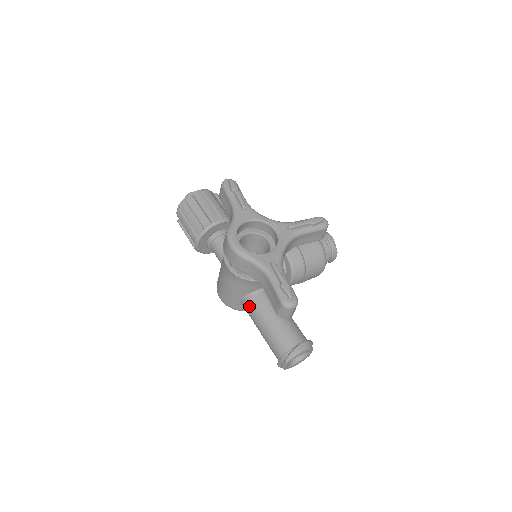
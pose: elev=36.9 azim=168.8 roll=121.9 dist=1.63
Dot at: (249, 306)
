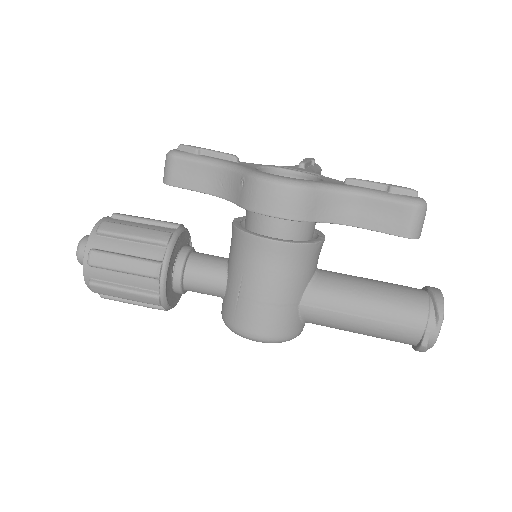
Dot at: (323, 299)
